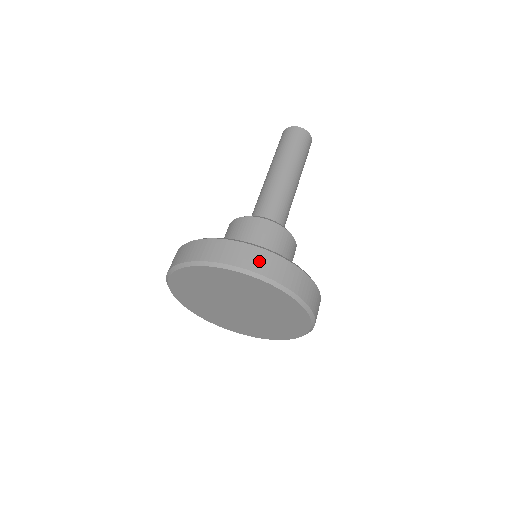
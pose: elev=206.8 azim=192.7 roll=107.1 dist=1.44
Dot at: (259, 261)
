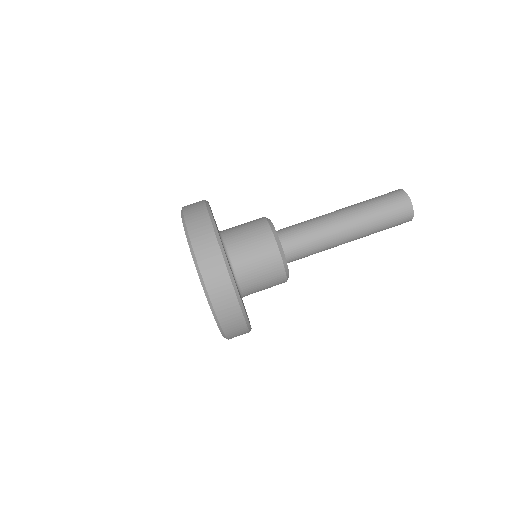
Dot at: (228, 312)
